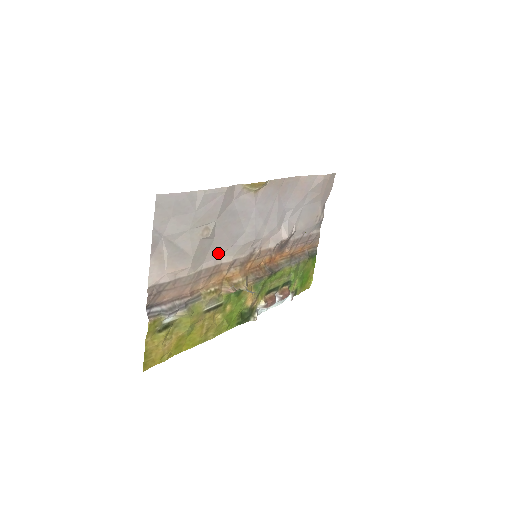
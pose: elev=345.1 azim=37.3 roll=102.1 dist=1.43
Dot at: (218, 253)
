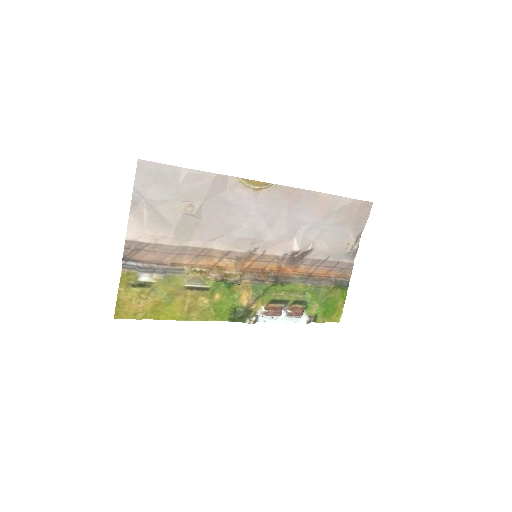
Dot at: (208, 237)
